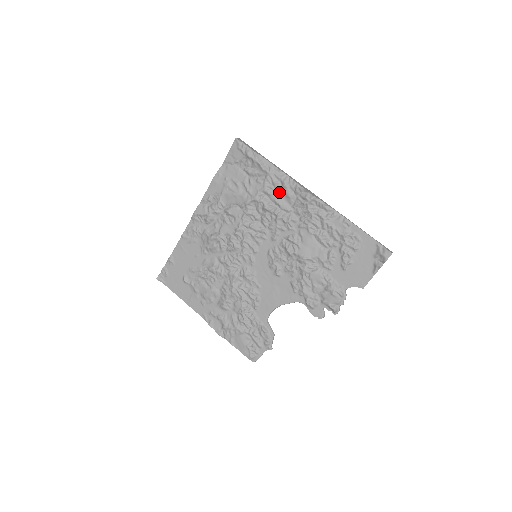
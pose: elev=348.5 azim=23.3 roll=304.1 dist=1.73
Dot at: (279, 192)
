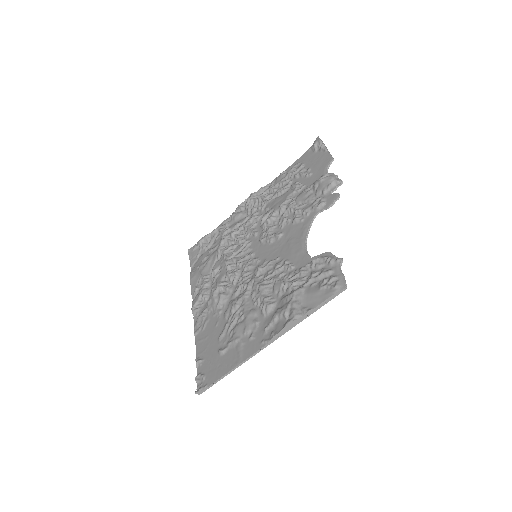
Dot at: (233, 223)
